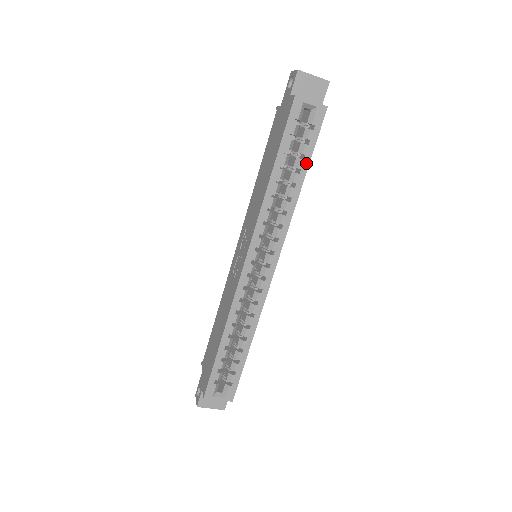
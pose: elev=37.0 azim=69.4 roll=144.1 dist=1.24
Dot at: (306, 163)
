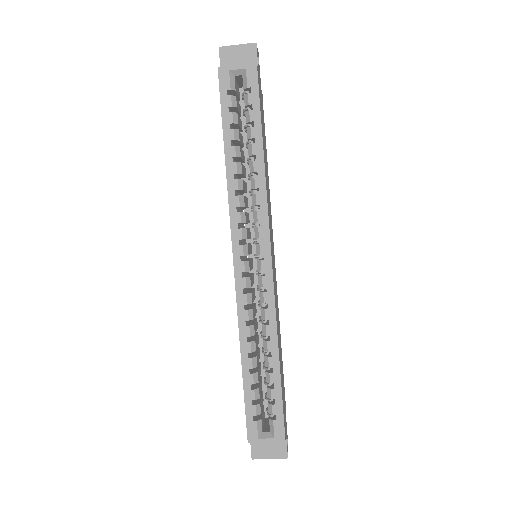
Dot at: (258, 129)
